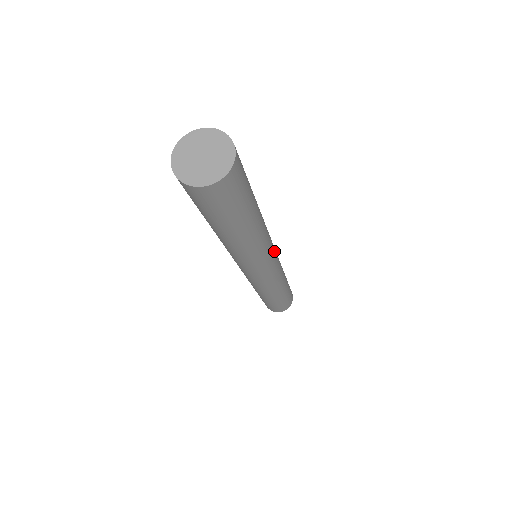
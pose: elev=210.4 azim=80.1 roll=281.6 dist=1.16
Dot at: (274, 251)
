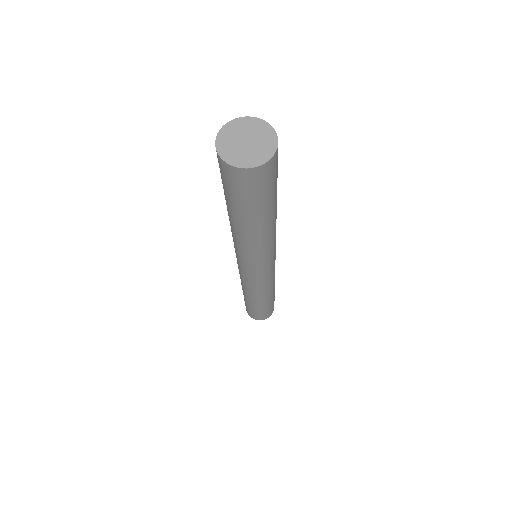
Dot at: (275, 252)
